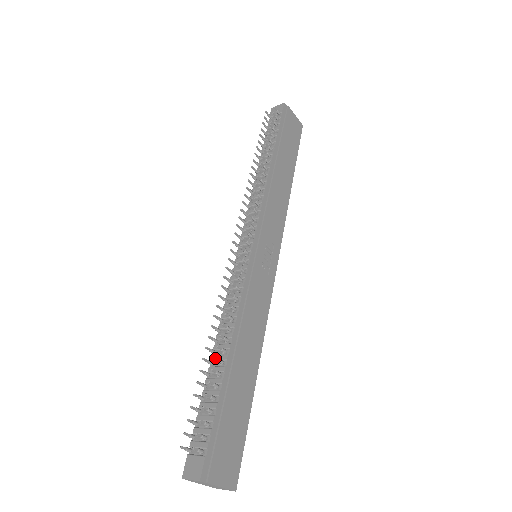
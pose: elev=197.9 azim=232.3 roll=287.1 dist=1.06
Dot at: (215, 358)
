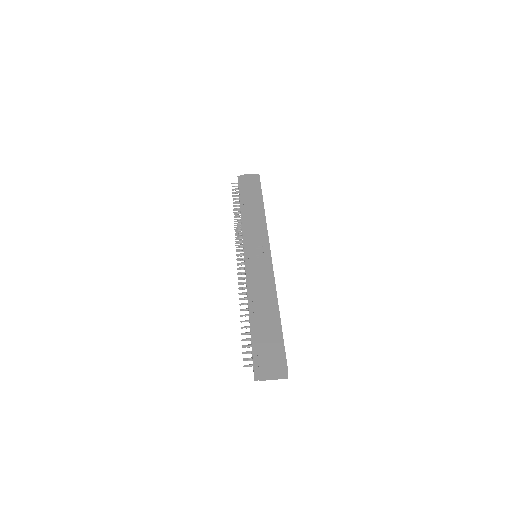
Dot at: (240, 316)
